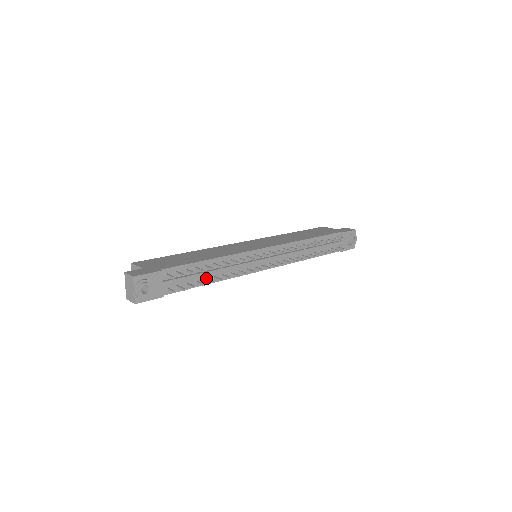
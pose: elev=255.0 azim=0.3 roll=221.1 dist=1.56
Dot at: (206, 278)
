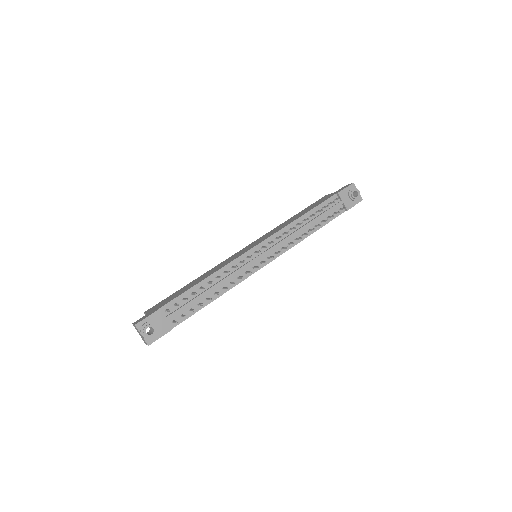
Dot at: (208, 297)
